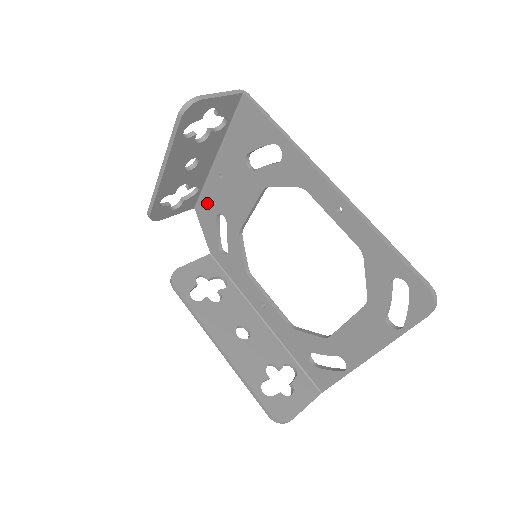
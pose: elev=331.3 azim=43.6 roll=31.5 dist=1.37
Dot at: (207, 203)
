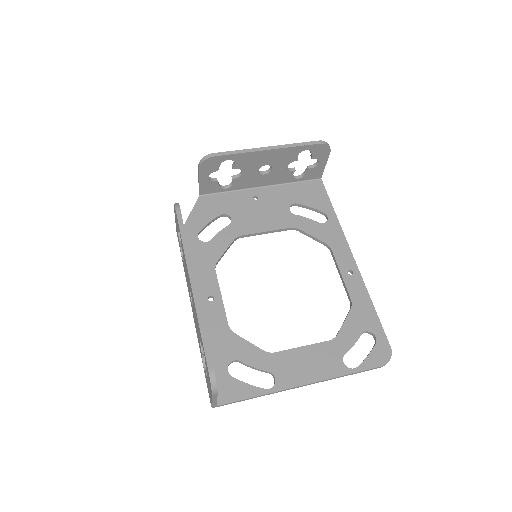
Dot at: (221, 201)
